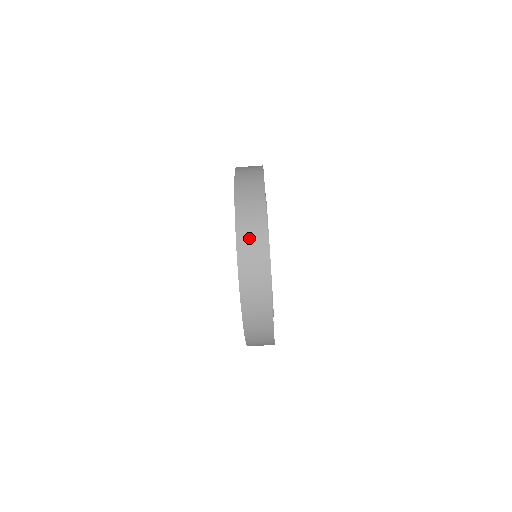
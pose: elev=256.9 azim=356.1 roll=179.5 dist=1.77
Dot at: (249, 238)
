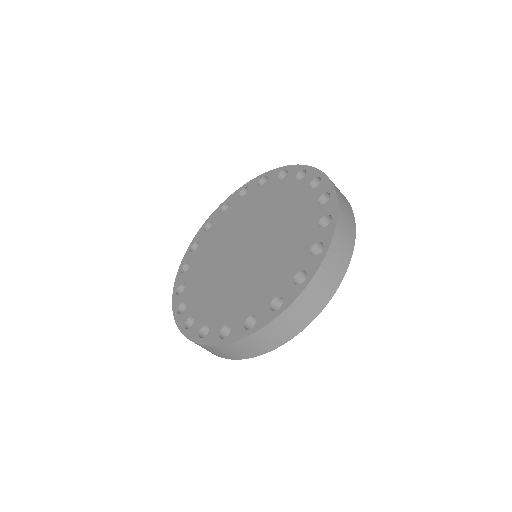
Dot at: (346, 218)
